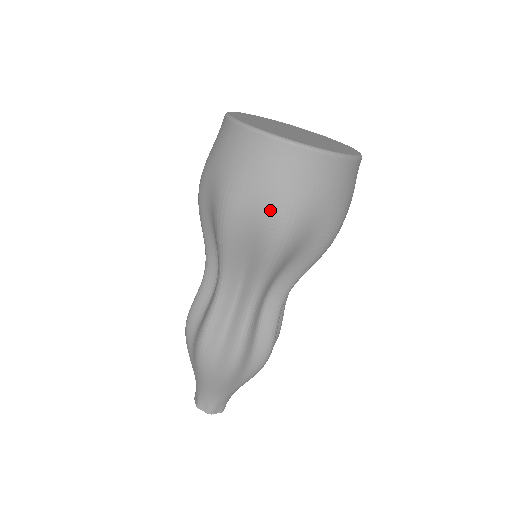
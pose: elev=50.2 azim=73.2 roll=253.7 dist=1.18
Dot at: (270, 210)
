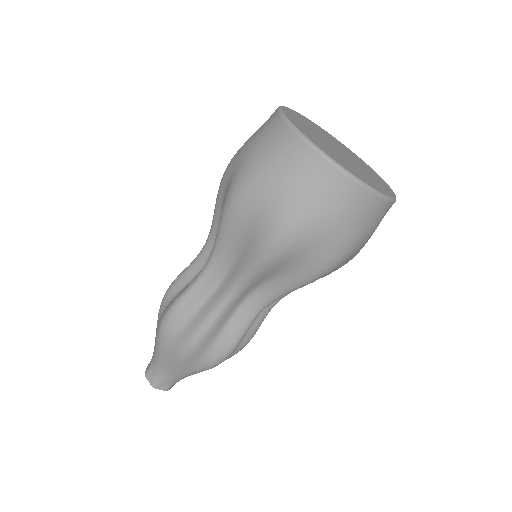
Dot at: (275, 211)
